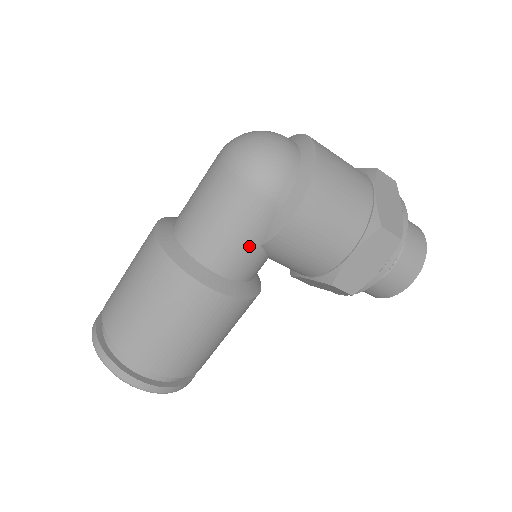
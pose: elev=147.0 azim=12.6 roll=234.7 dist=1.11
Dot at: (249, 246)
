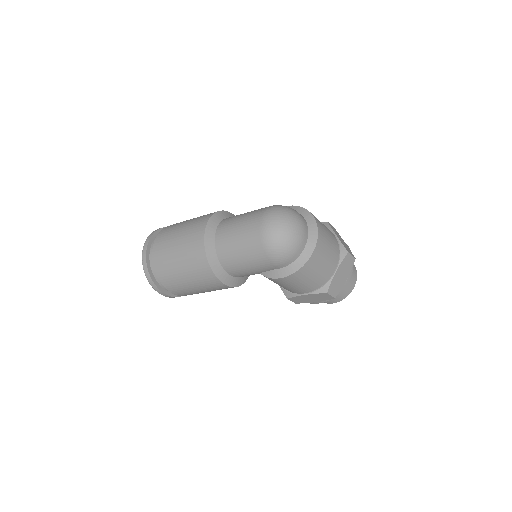
Dot at: (253, 272)
